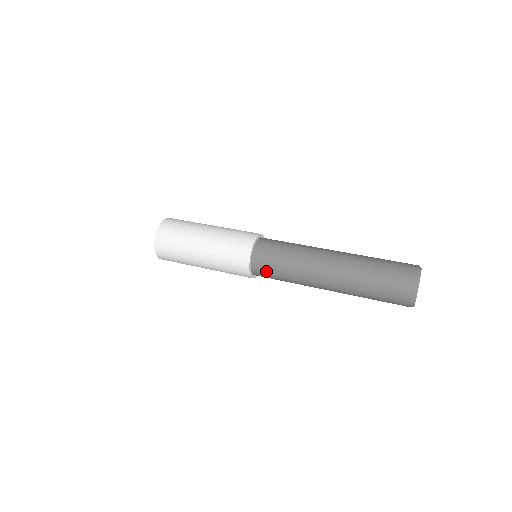
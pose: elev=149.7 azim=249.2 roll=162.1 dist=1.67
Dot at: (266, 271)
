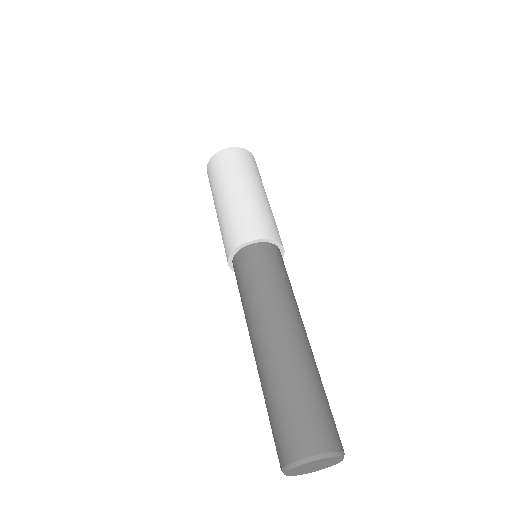
Dot at: occluded
